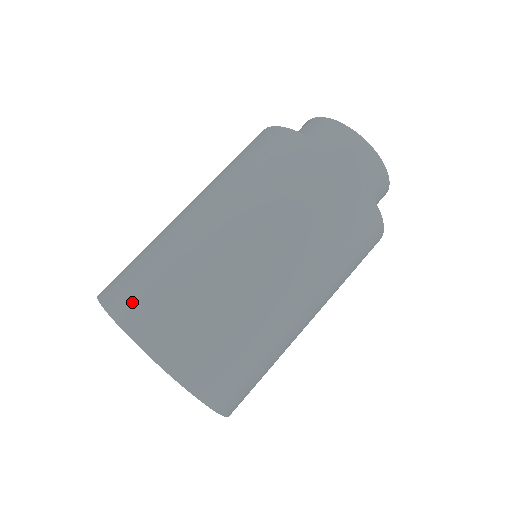
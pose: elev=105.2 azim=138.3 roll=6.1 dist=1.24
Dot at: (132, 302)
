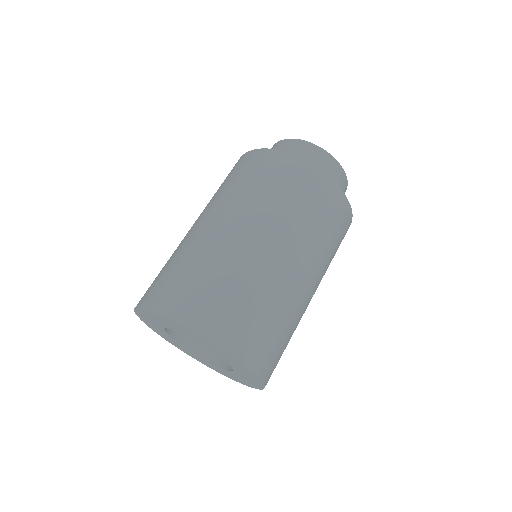
Dot at: (223, 325)
